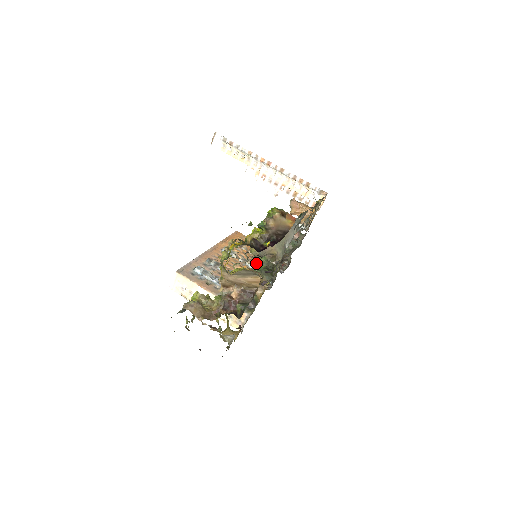
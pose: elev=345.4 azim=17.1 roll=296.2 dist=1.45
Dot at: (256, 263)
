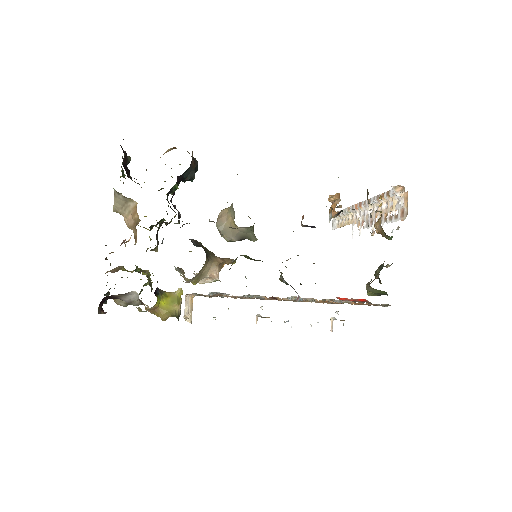
Dot at: occluded
